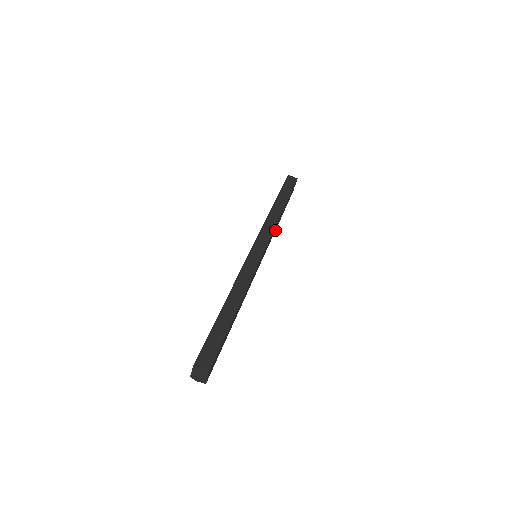
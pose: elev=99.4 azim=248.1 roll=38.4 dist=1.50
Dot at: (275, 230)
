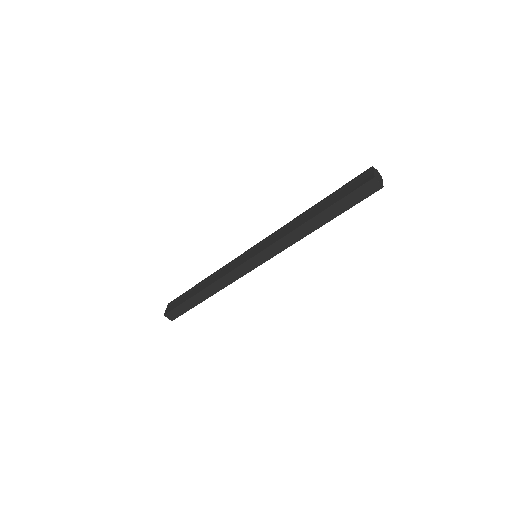
Dot at: occluded
